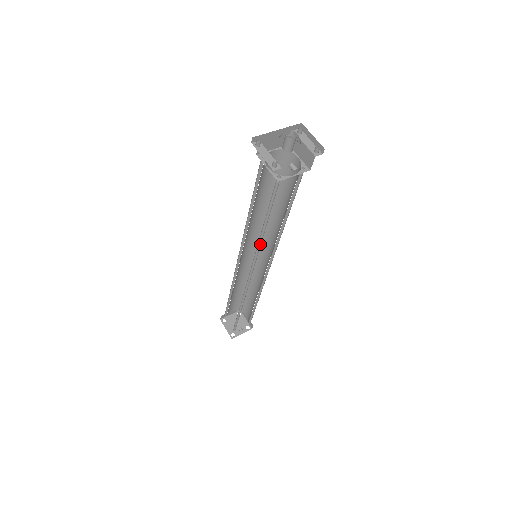
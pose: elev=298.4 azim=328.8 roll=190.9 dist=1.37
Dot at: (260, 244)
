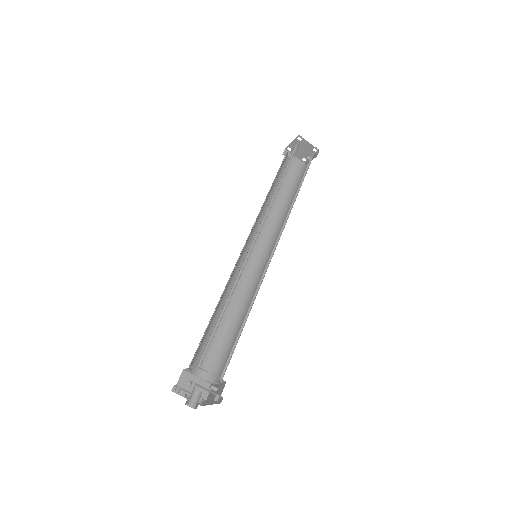
Dot at: (246, 298)
